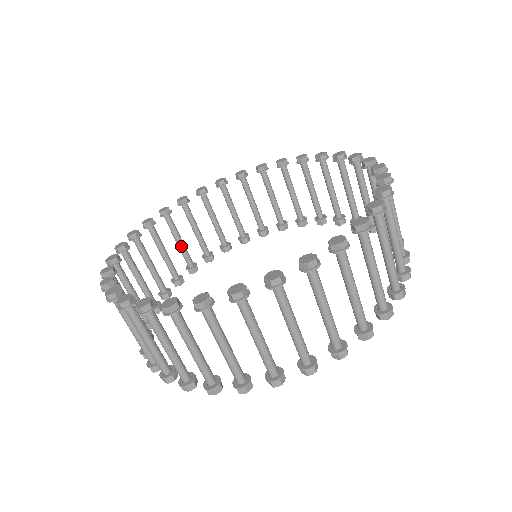
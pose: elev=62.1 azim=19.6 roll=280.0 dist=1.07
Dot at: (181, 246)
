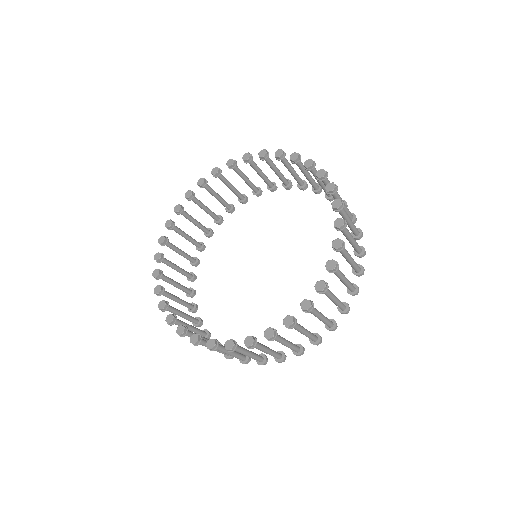
Dot at: (179, 286)
